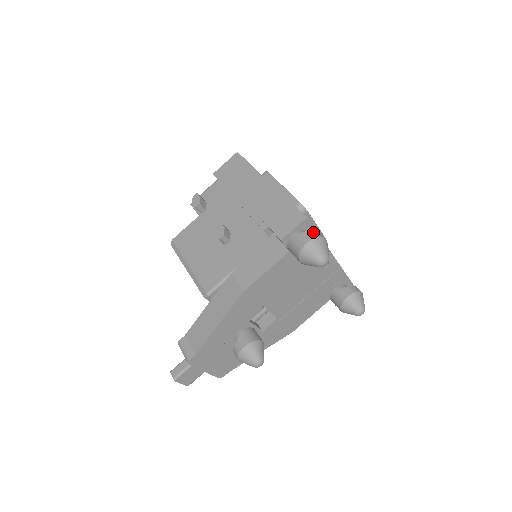
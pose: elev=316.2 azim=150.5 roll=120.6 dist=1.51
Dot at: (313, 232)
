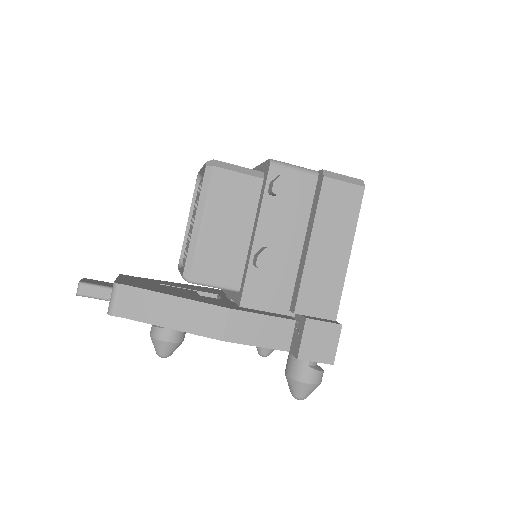
Dot at: (322, 375)
